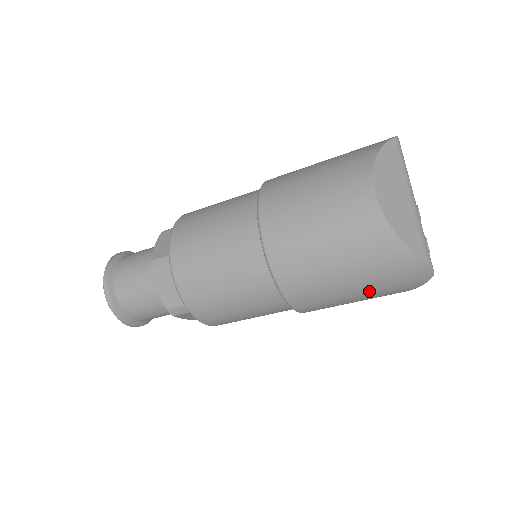
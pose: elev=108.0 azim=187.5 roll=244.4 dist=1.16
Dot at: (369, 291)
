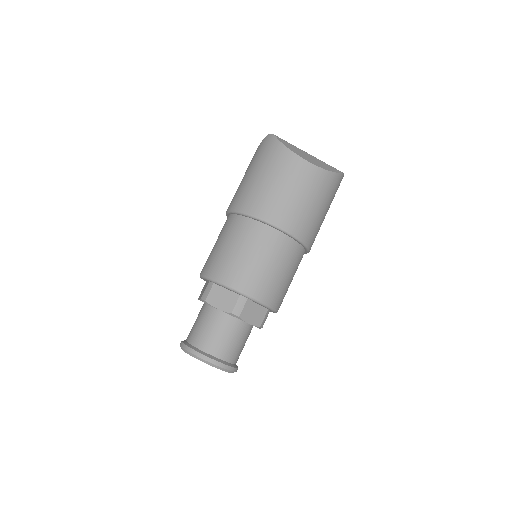
Dot at: occluded
